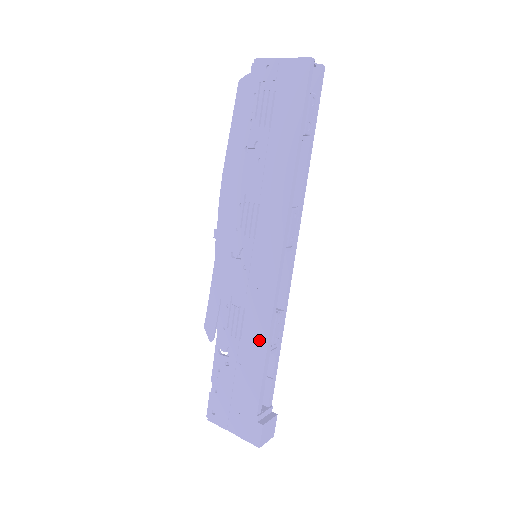
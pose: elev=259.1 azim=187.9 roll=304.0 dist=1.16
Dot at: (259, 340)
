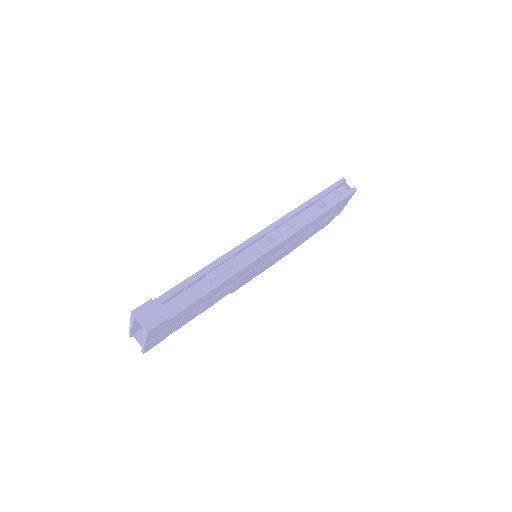
Dot at: occluded
